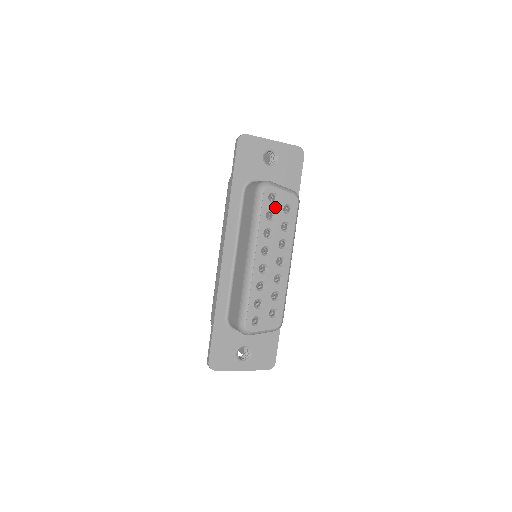
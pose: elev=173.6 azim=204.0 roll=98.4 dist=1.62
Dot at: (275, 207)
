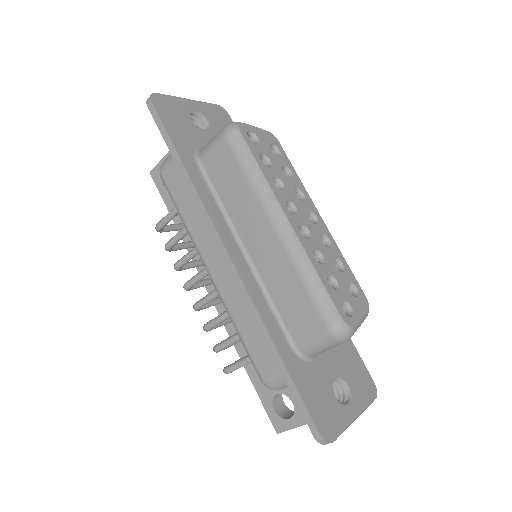
Dot at: (262, 149)
